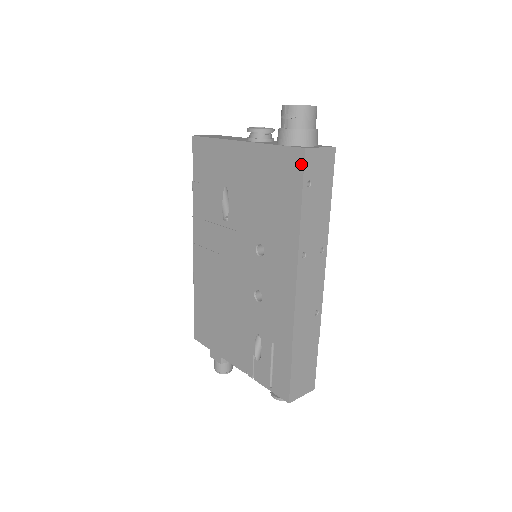
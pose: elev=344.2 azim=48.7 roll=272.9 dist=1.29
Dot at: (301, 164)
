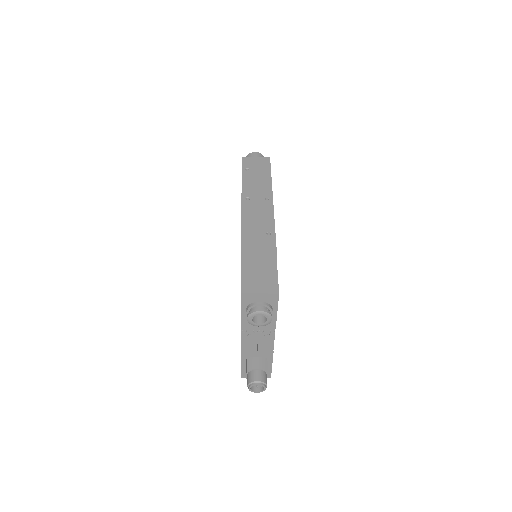
Dot at: (242, 164)
